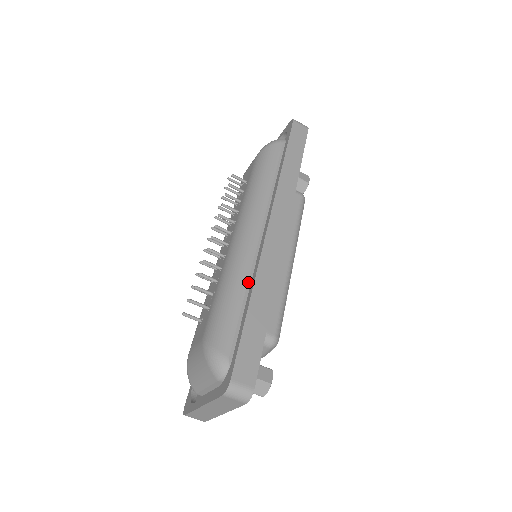
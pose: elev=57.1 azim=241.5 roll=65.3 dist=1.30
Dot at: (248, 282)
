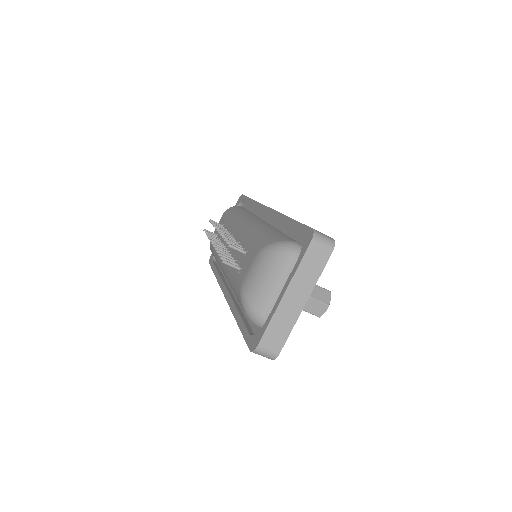
Dot at: (273, 228)
